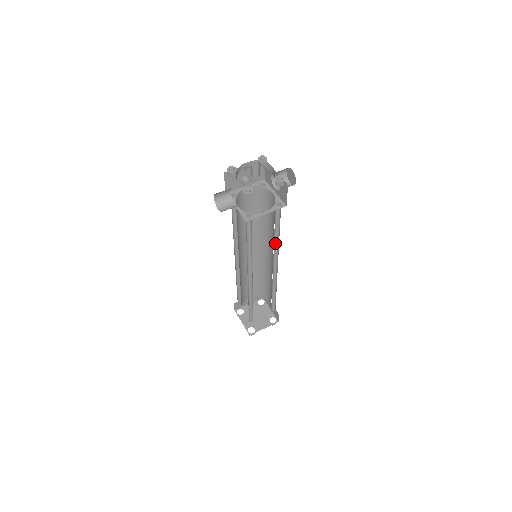
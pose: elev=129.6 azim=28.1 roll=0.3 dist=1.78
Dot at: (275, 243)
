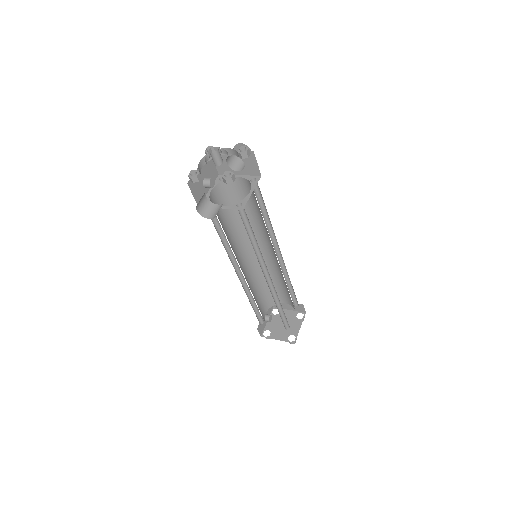
Dot at: (267, 227)
